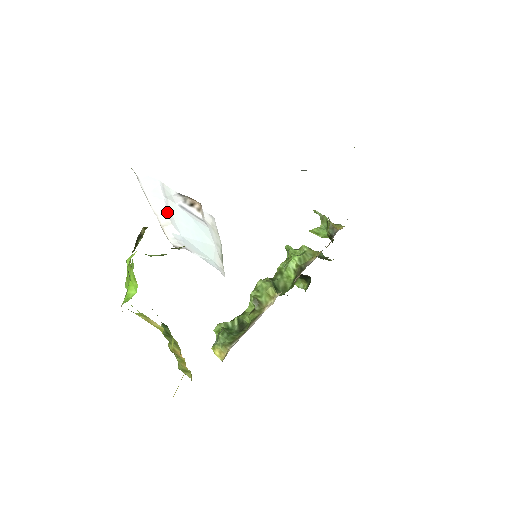
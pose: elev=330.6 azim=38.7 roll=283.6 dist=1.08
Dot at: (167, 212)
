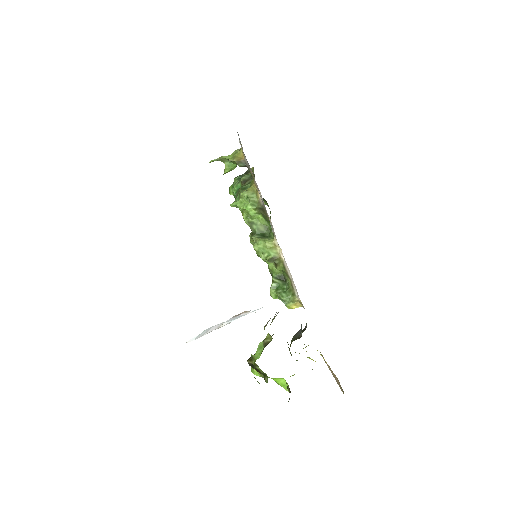
Dot at: occluded
